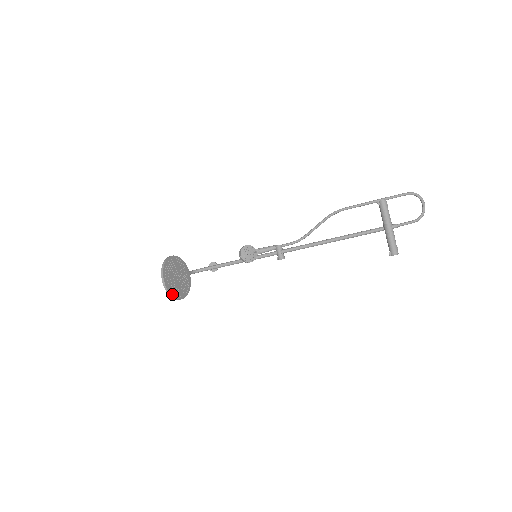
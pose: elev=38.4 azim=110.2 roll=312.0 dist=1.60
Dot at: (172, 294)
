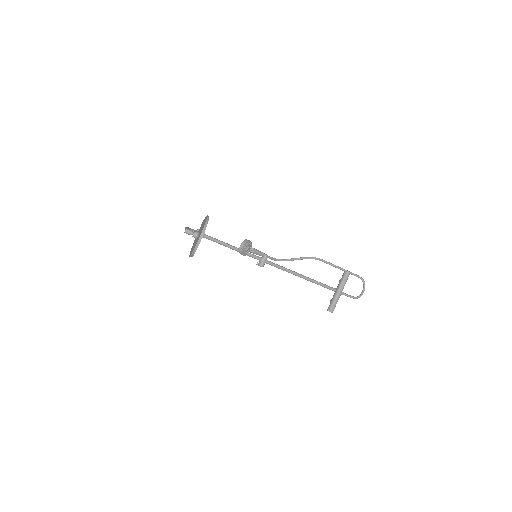
Dot at: (195, 251)
